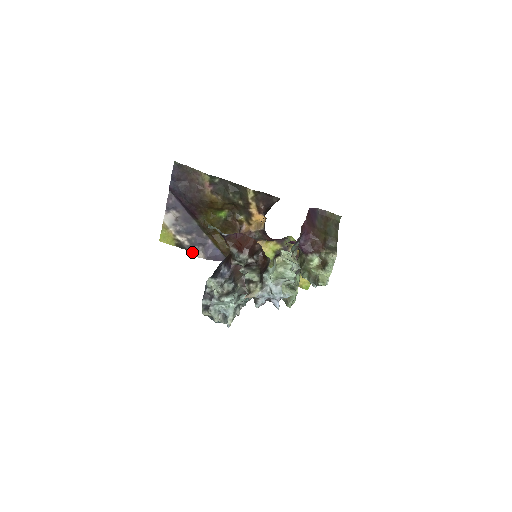
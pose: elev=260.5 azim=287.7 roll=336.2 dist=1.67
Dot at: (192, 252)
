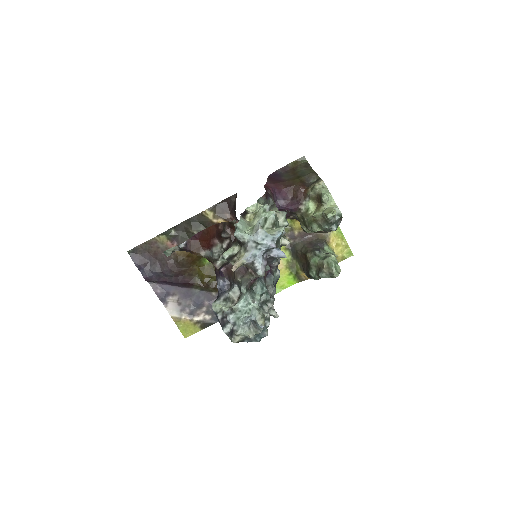
Dot at: occluded
